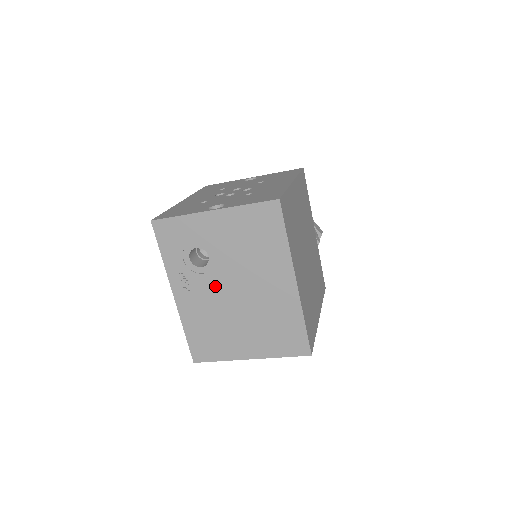
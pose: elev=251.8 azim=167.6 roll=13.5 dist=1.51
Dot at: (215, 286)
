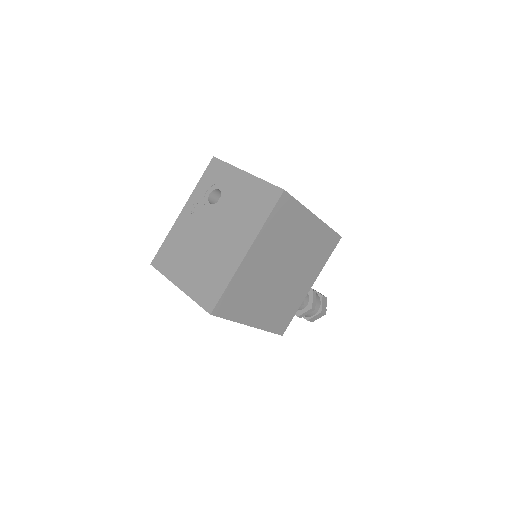
Dot at: (206, 221)
